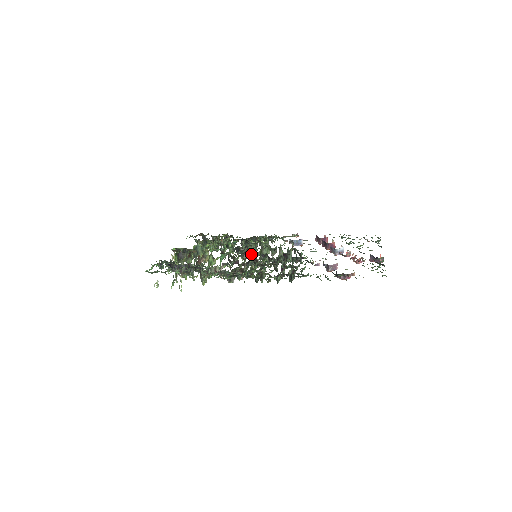
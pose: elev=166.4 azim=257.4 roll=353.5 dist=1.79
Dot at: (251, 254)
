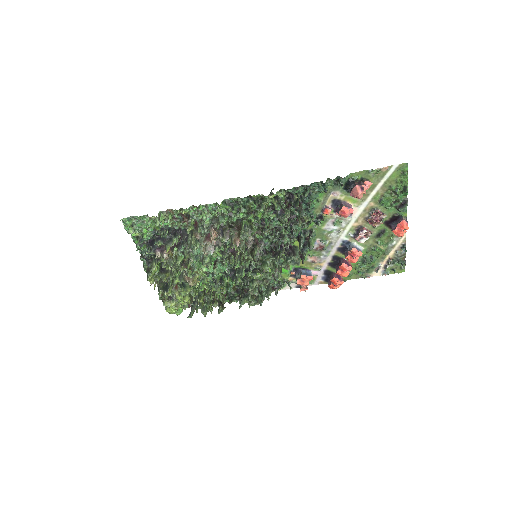
Dot at: (250, 263)
